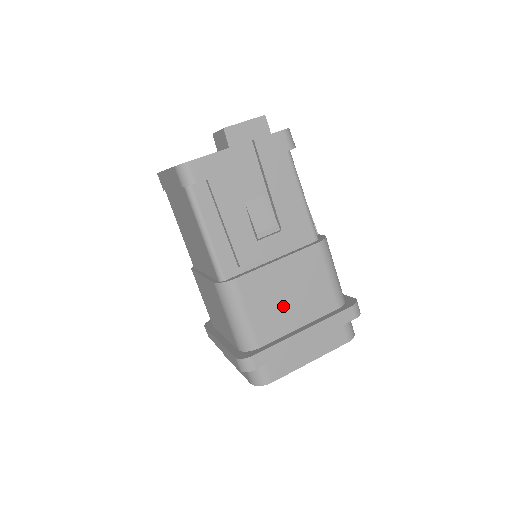
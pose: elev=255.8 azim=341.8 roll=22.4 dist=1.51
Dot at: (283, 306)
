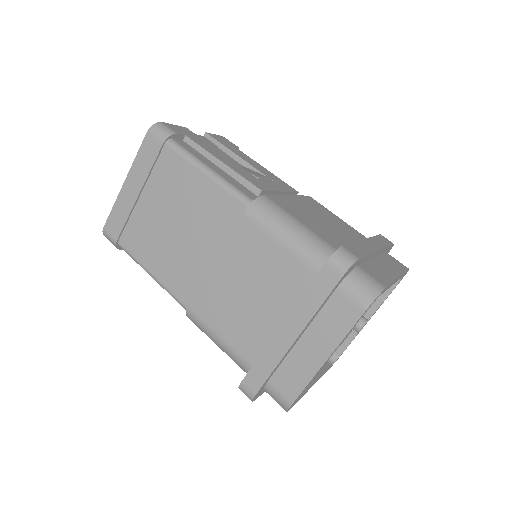
Dot at: (326, 227)
